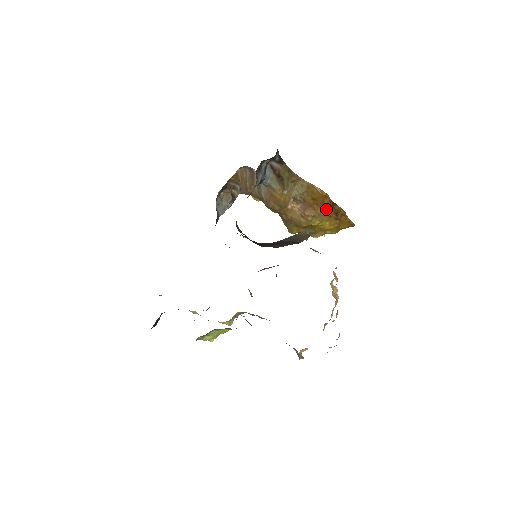
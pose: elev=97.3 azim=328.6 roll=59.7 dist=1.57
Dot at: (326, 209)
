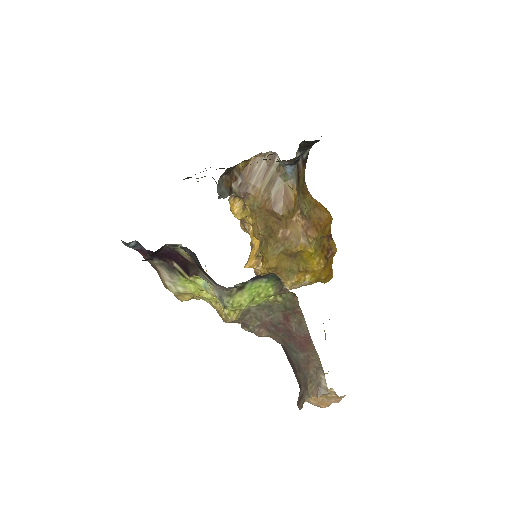
Dot at: (322, 240)
